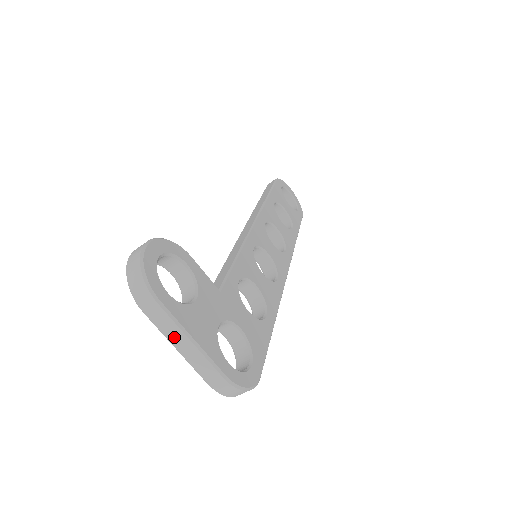
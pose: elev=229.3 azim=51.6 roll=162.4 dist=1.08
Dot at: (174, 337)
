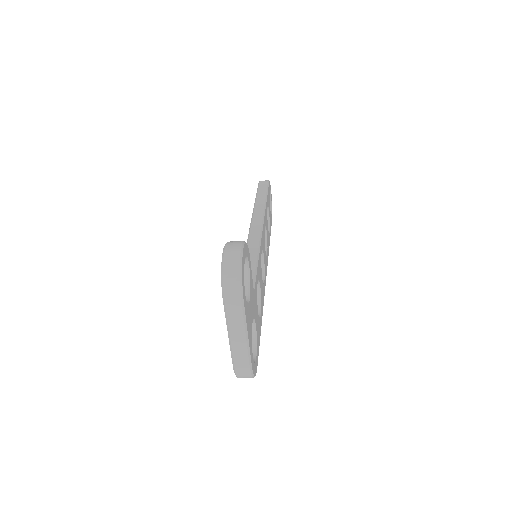
Dot at: (235, 327)
